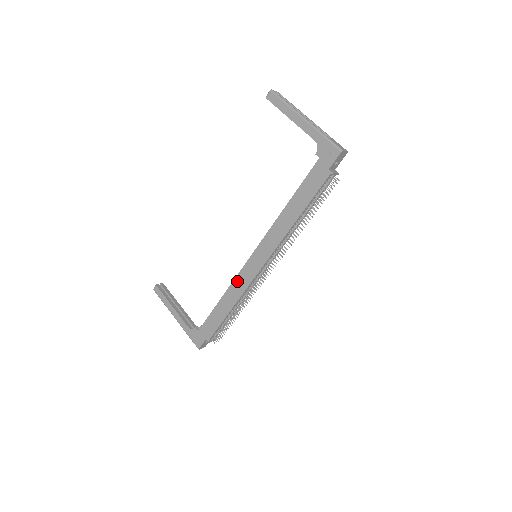
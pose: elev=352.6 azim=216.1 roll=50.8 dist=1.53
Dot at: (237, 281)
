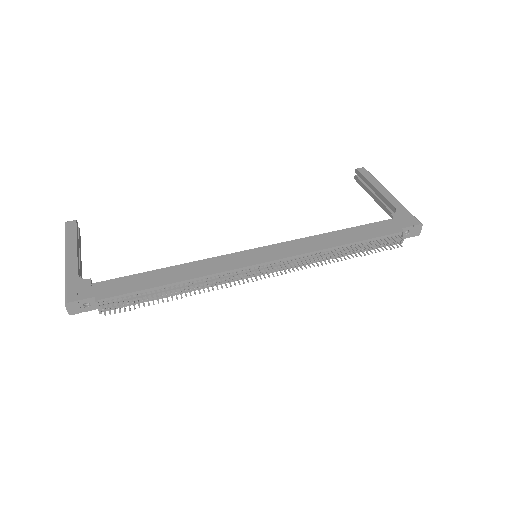
Dot at: (213, 261)
